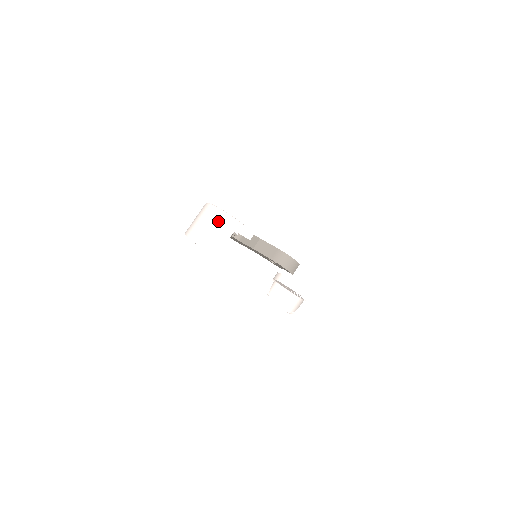
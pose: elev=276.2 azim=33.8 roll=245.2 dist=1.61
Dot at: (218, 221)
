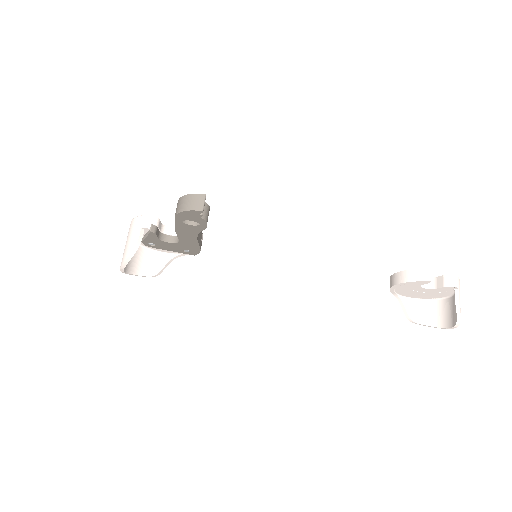
Dot at: (129, 232)
